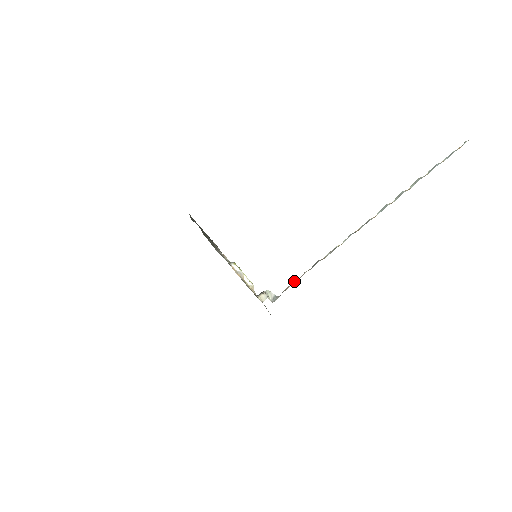
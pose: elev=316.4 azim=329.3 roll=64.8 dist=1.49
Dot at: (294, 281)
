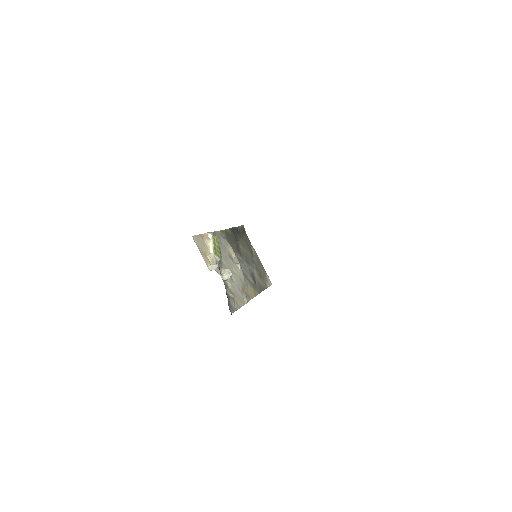
Dot at: occluded
